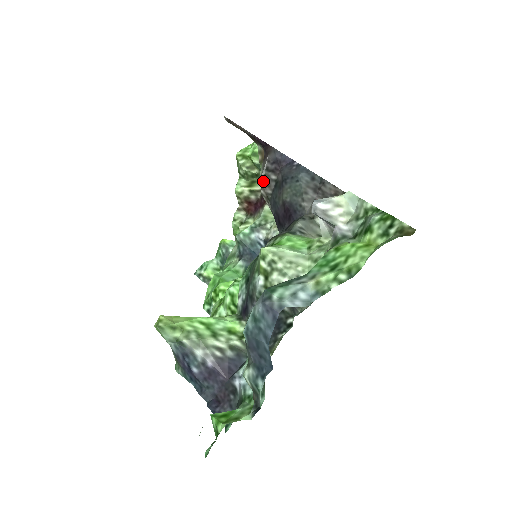
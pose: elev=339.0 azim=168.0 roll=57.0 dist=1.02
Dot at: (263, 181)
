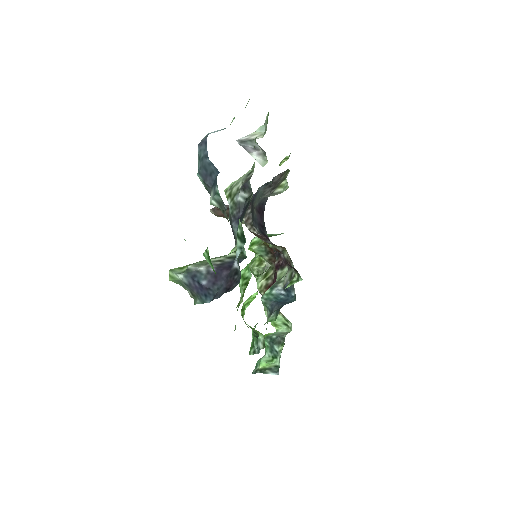
Dot at: (245, 220)
